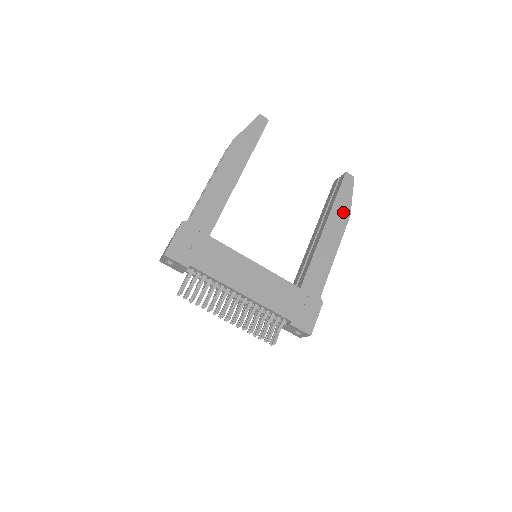
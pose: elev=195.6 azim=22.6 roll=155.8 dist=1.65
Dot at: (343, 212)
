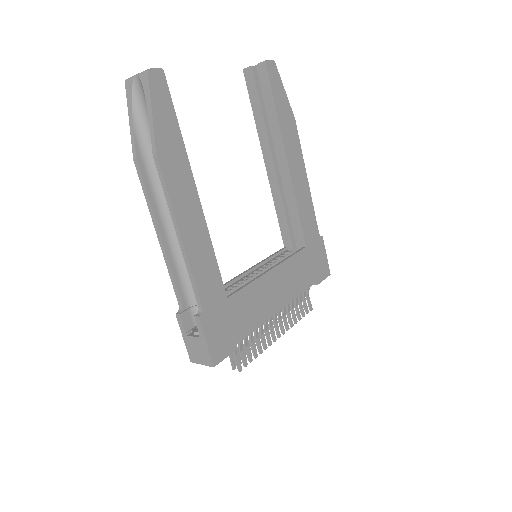
Dot at: (289, 122)
